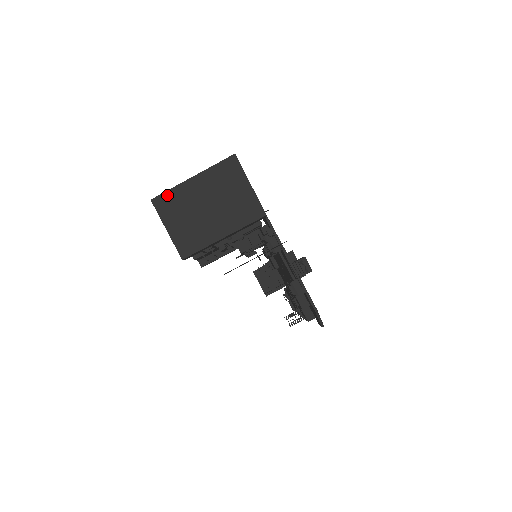
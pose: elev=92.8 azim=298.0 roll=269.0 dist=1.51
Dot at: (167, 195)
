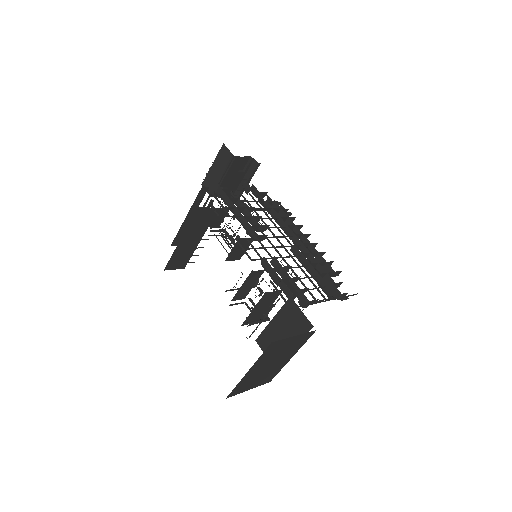
Dot at: (235, 389)
